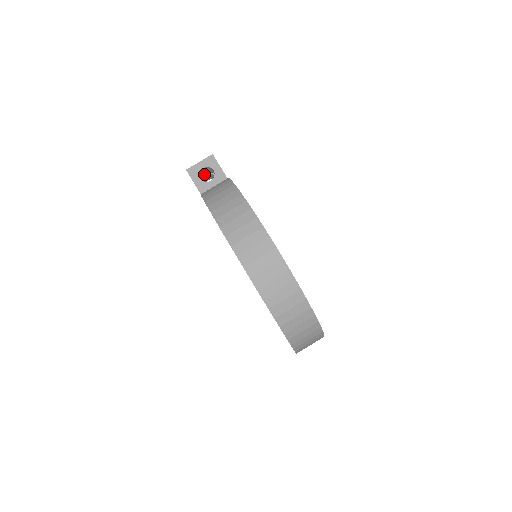
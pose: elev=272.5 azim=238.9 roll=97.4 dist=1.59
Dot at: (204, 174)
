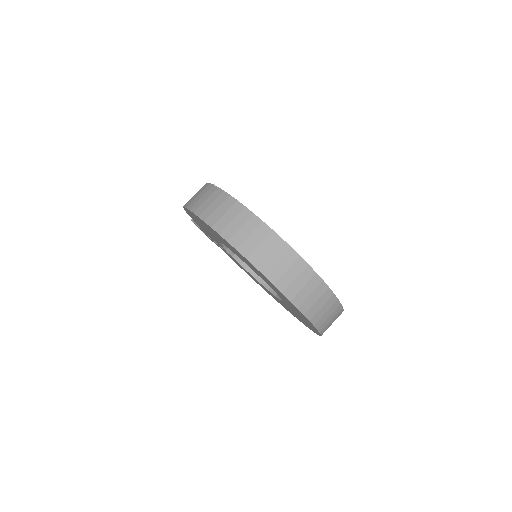
Dot at: occluded
